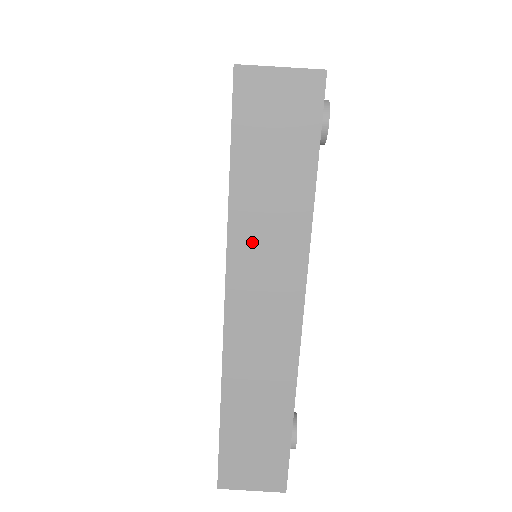
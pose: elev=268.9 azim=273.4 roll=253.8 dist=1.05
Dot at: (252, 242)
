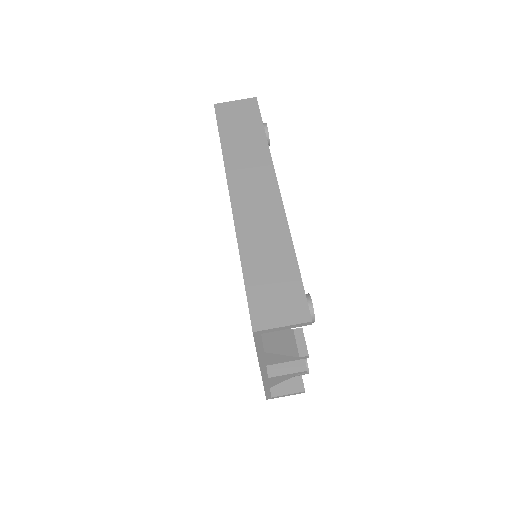
Dot at: (239, 164)
